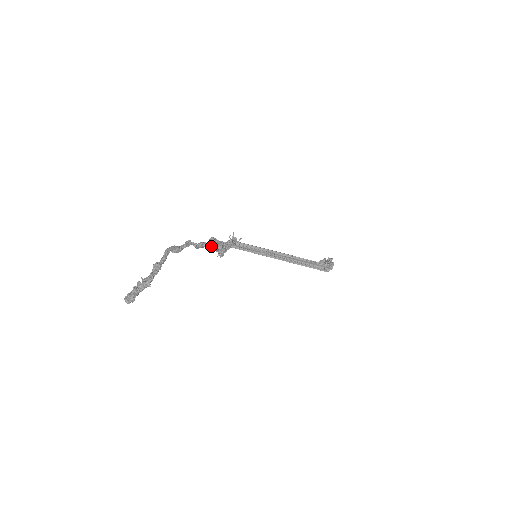
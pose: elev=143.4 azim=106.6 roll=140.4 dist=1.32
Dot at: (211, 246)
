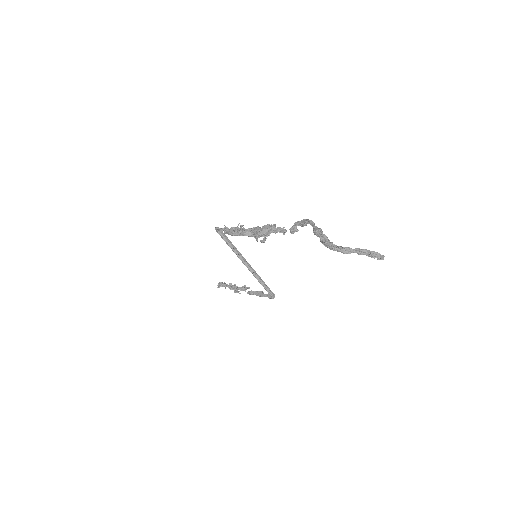
Dot at: (284, 233)
